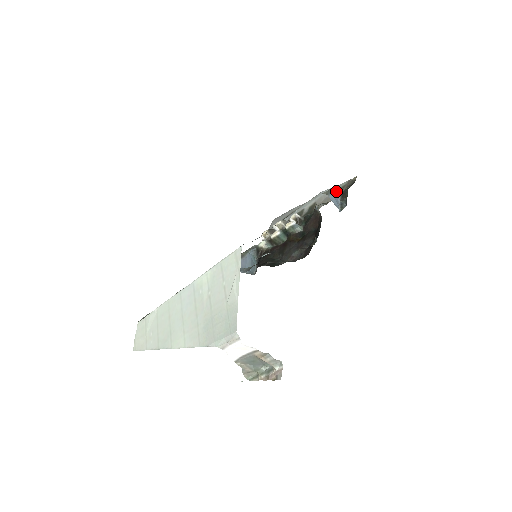
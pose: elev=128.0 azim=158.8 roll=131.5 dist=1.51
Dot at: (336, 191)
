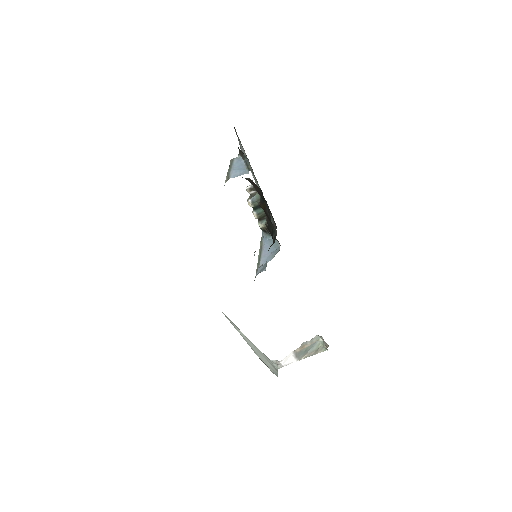
Dot at: (241, 144)
